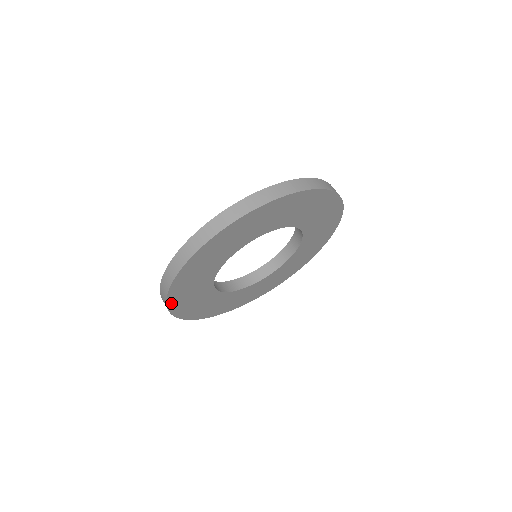
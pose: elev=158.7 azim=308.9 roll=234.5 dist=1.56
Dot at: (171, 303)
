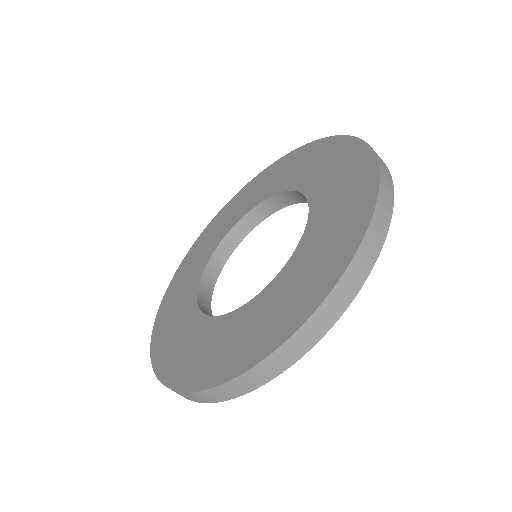
Dot at: occluded
